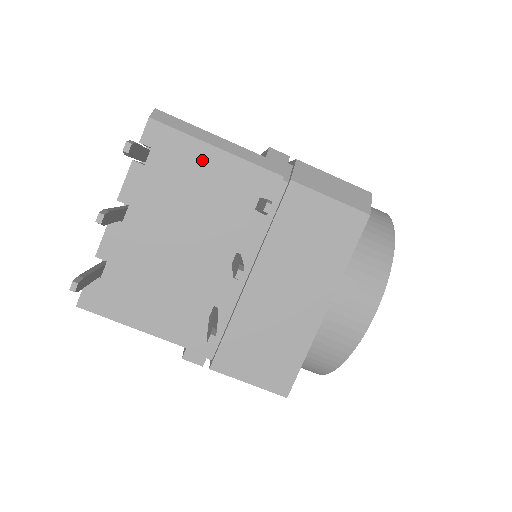
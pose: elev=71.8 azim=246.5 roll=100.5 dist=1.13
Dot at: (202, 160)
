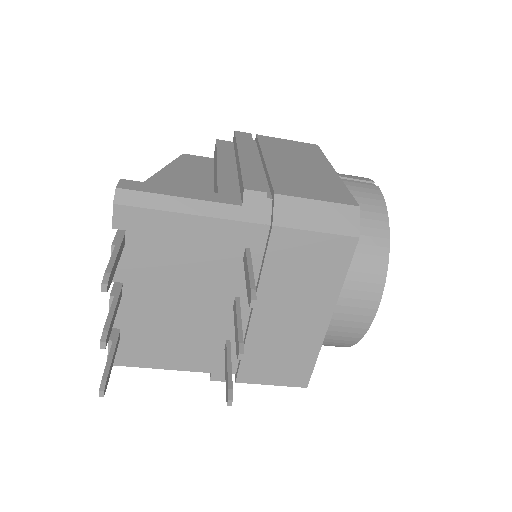
Dot at: (179, 229)
